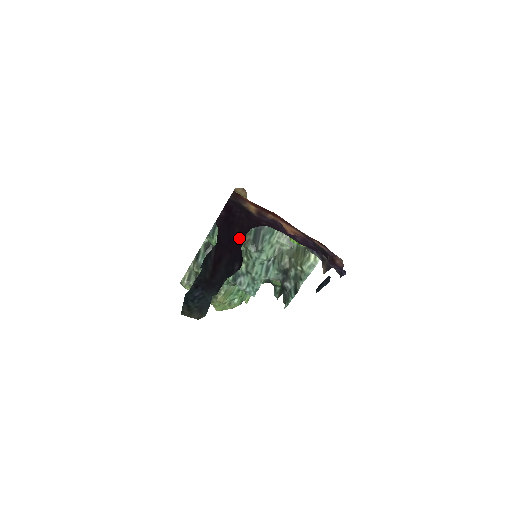
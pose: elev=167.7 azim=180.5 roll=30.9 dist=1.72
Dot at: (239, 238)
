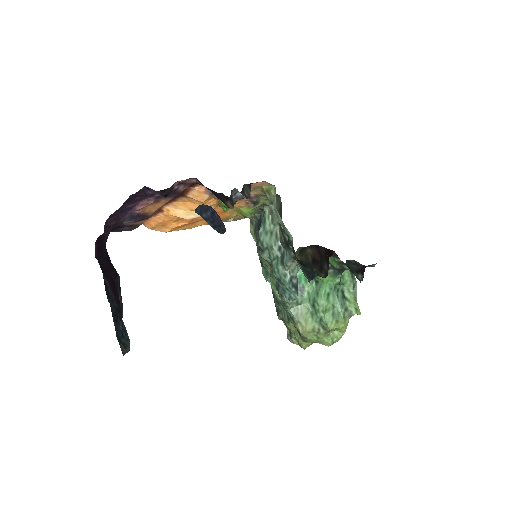
Dot at: (107, 252)
